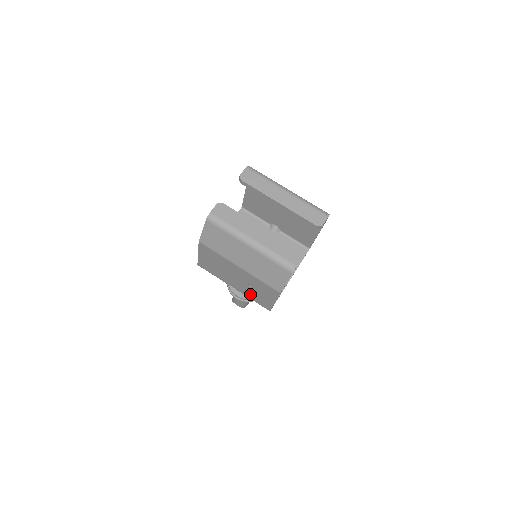
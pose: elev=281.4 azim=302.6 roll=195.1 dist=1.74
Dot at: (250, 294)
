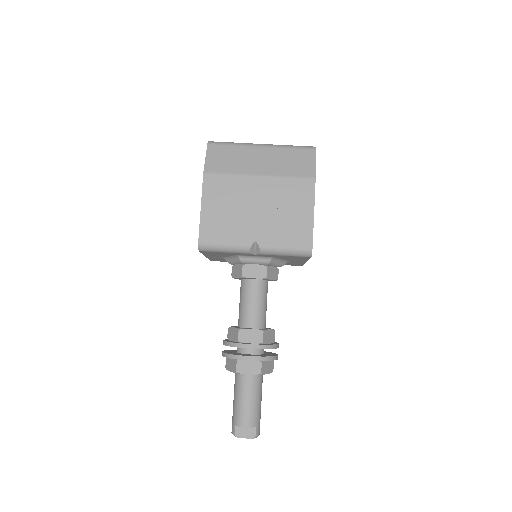
Dot at: (280, 232)
